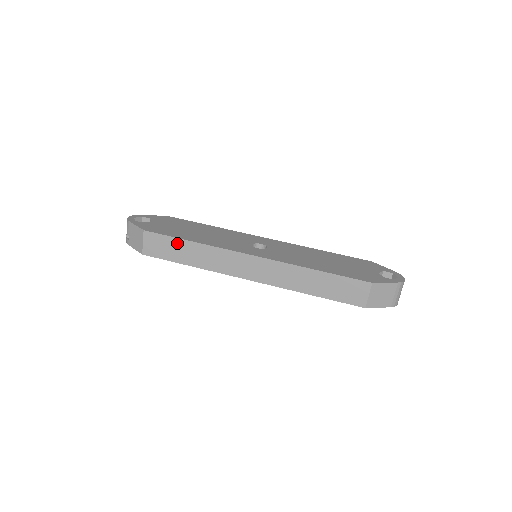
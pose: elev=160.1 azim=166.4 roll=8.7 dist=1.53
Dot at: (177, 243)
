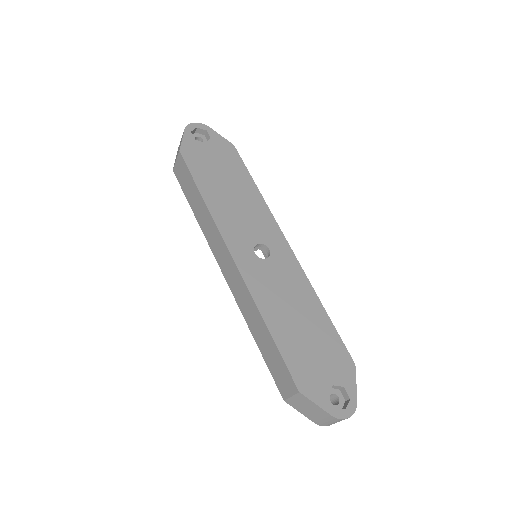
Dot at: (194, 187)
